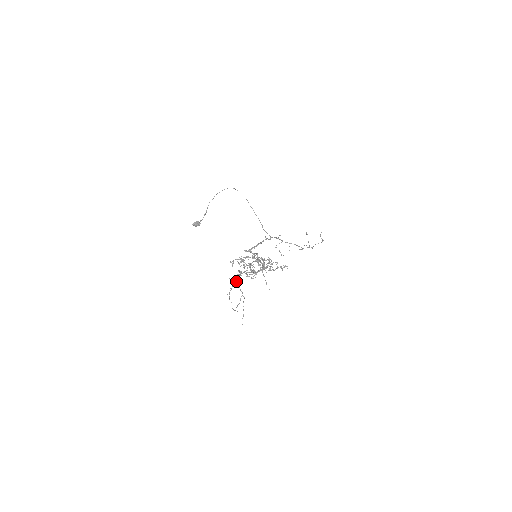
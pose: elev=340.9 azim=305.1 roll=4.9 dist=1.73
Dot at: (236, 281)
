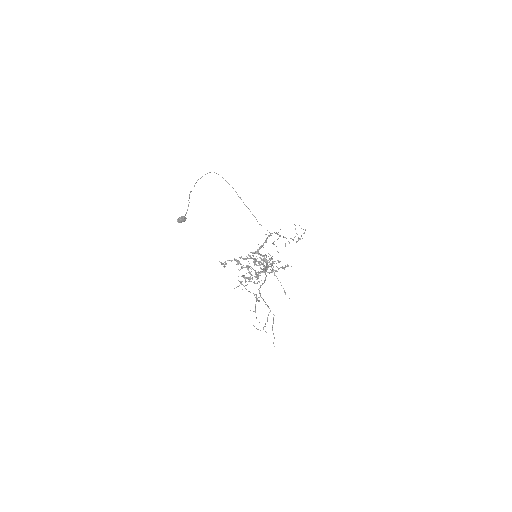
Dot at: (260, 294)
